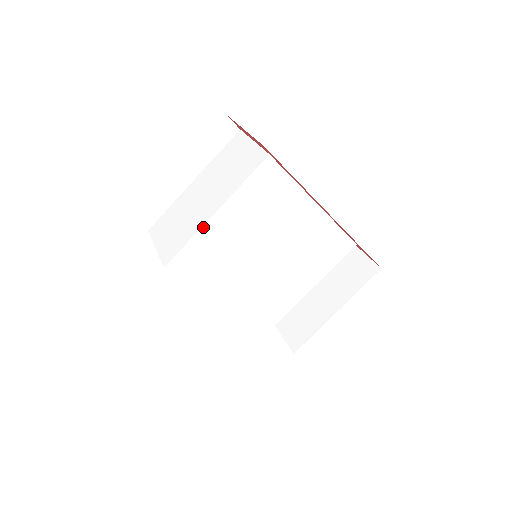
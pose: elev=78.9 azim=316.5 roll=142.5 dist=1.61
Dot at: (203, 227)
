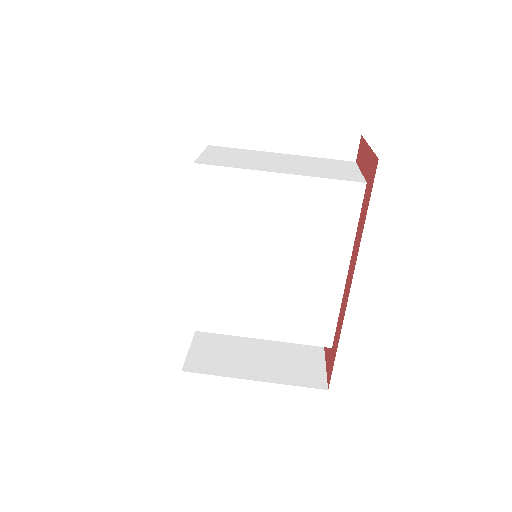
Dot at: (258, 172)
